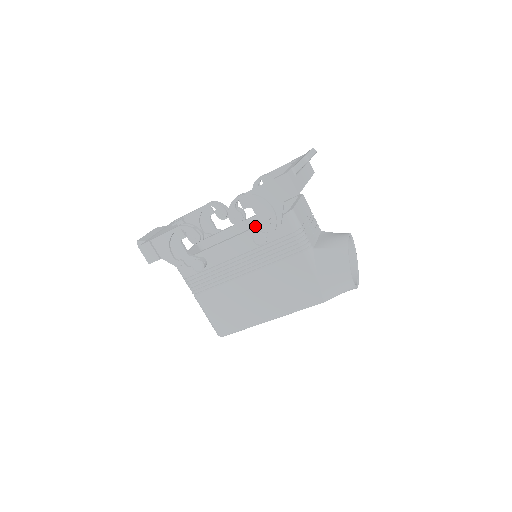
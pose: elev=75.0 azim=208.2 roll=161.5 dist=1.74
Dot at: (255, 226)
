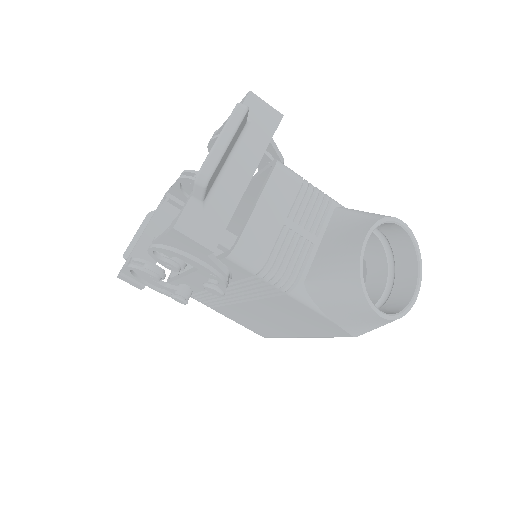
Dot at: occluded
